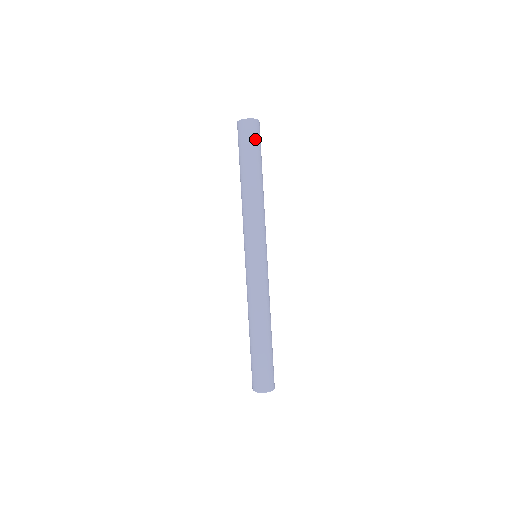
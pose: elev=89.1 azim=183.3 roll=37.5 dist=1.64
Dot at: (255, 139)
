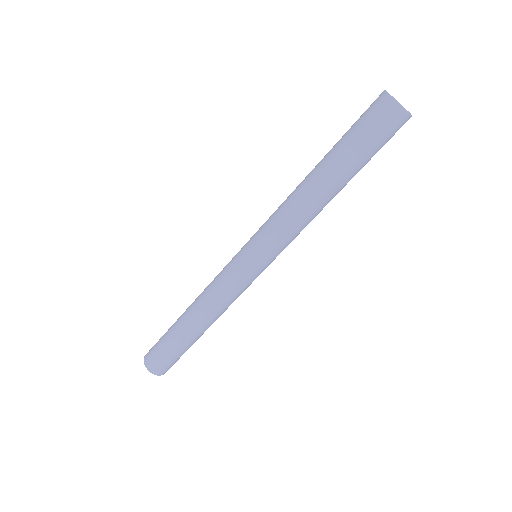
Dot at: occluded
